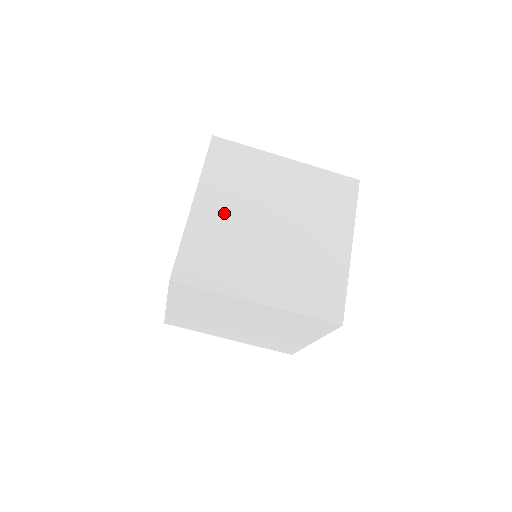
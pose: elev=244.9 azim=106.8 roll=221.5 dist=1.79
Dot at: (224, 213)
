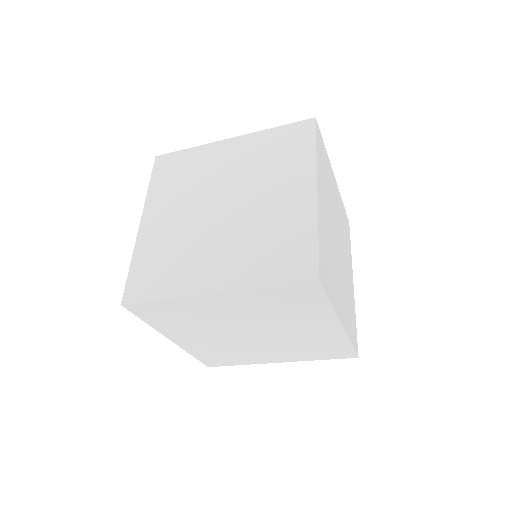
Dot at: (226, 311)
